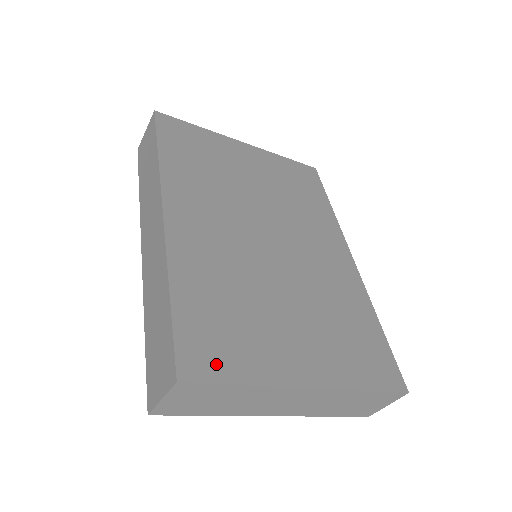
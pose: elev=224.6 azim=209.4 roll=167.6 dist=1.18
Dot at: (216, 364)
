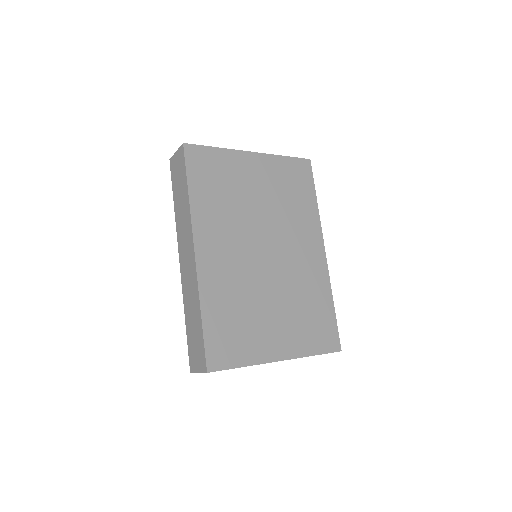
Dot at: (228, 358)
